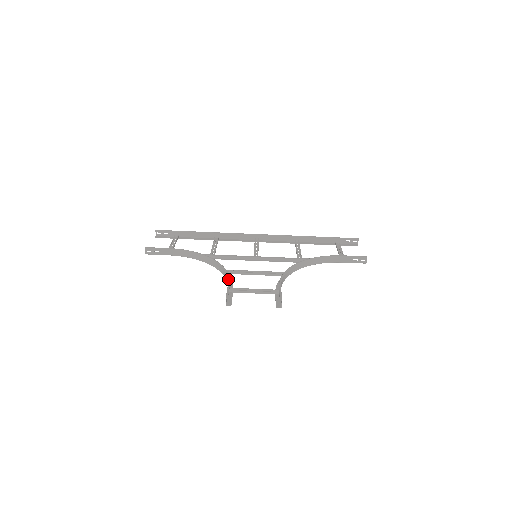
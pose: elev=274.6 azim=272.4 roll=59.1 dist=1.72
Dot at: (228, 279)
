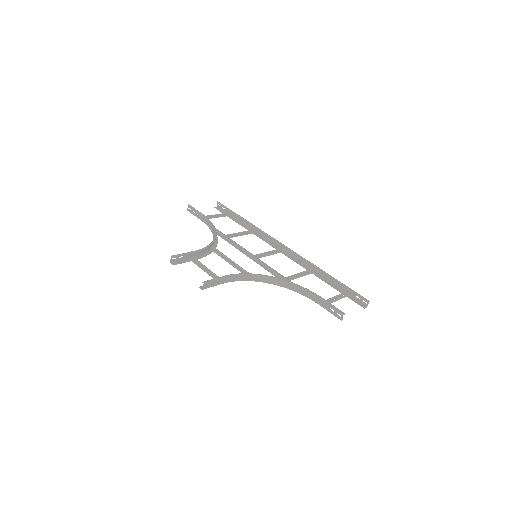
Dot at: occluded
